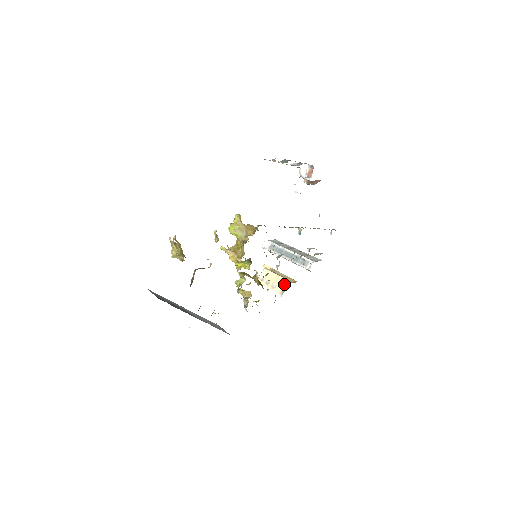
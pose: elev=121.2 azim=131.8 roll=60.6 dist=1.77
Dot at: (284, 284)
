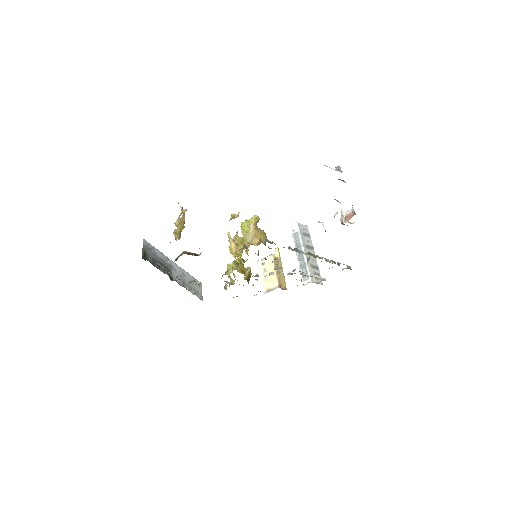
Dot at: (274, 285)
